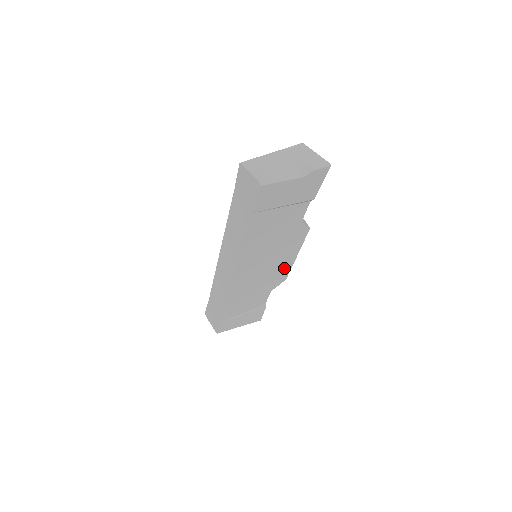
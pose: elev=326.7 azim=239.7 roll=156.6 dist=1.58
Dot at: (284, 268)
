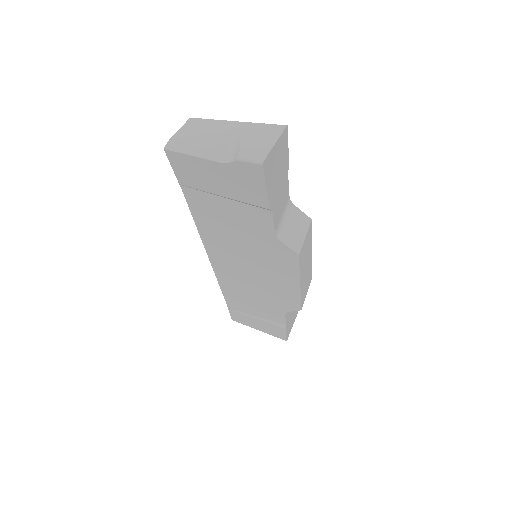
Dot at: (288, 292)
